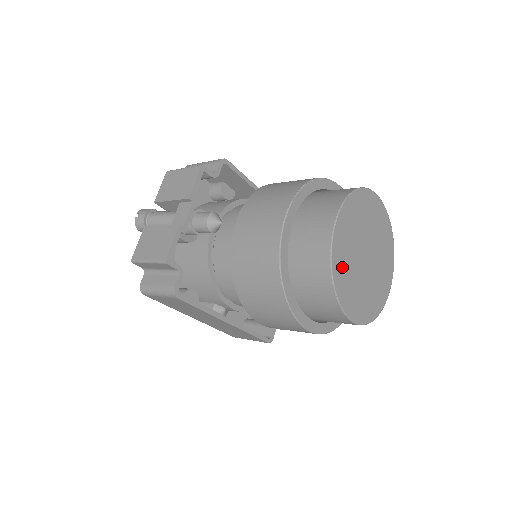
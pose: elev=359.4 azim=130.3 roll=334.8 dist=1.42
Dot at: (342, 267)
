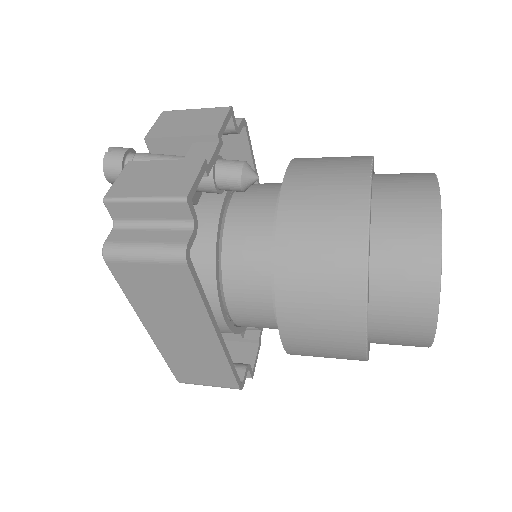
Dot at: occluded
